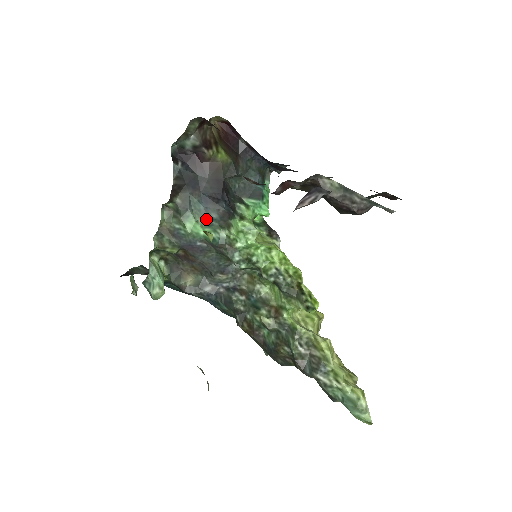
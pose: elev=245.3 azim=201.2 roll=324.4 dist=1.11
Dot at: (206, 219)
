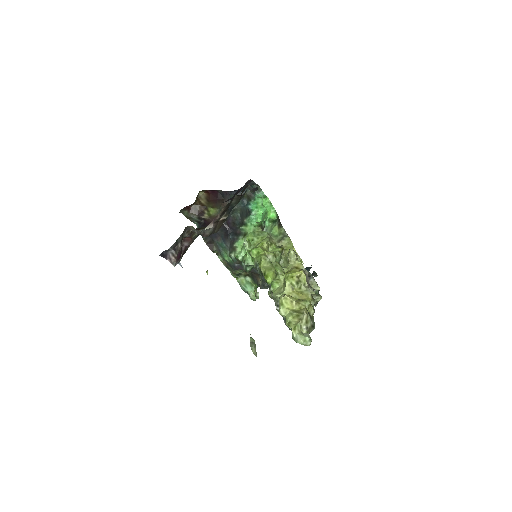
Dot at: occluded
